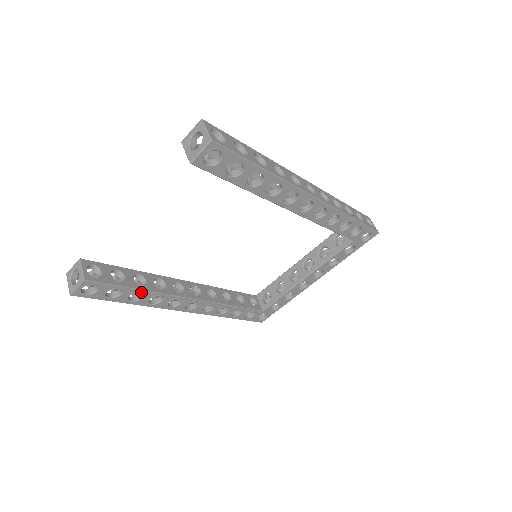
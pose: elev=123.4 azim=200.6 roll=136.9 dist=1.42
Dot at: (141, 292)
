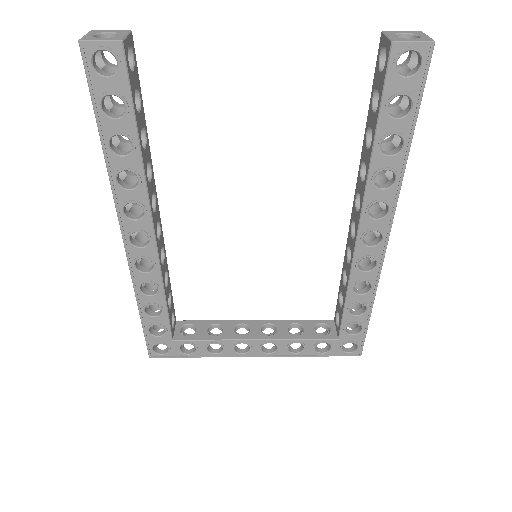
Dot at: (135, 146)
